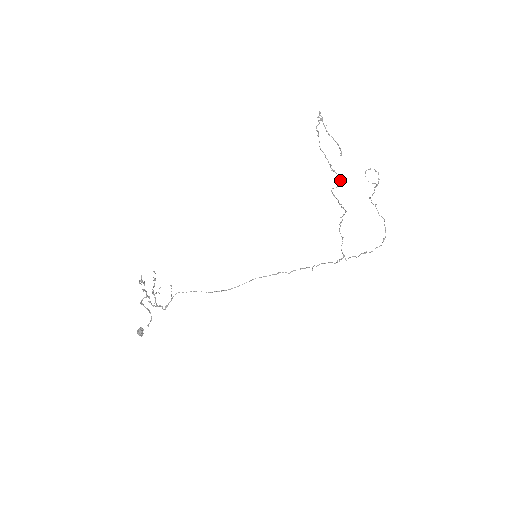
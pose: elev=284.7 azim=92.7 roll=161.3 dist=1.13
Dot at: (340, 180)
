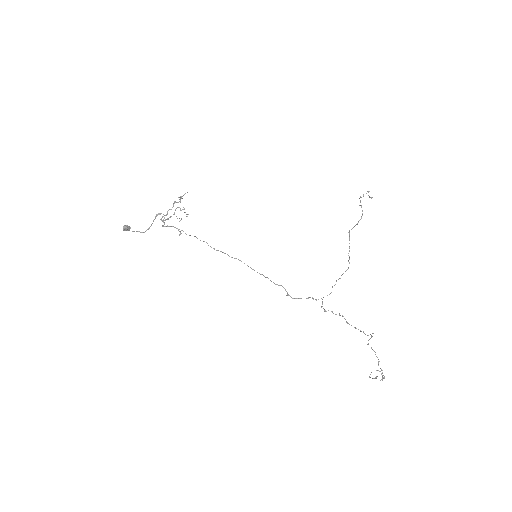
Dot at: (361, 218)
